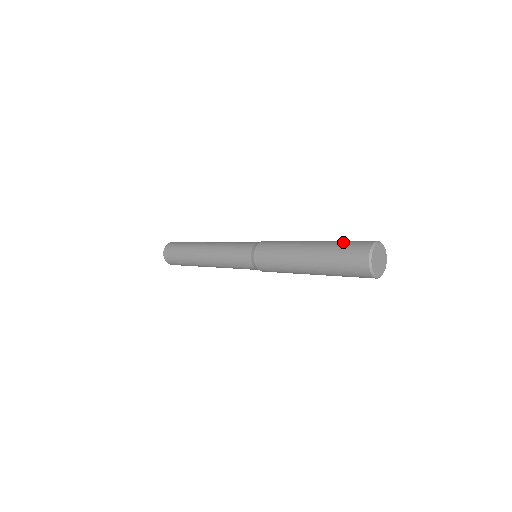
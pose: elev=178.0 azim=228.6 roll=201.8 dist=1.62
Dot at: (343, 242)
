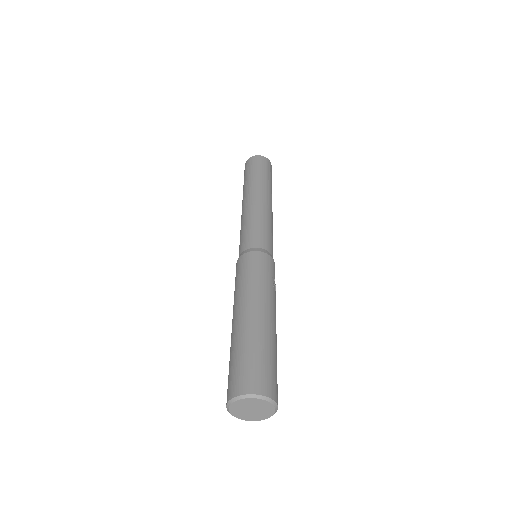
Dot at: (263, 353)
